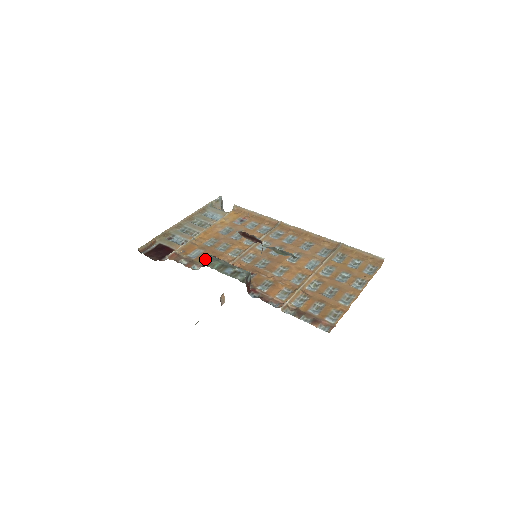
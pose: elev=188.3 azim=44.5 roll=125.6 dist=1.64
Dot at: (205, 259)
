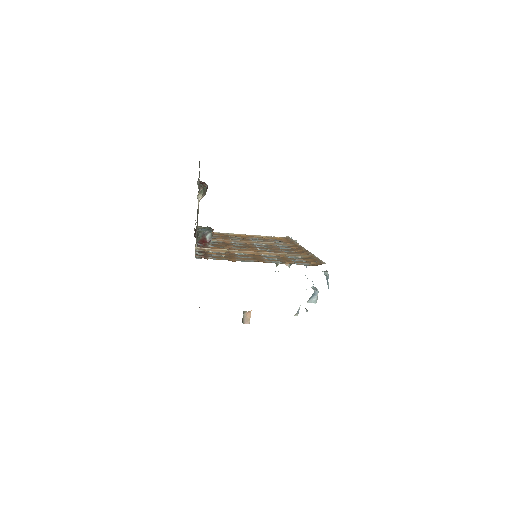
Dot at: occluded
